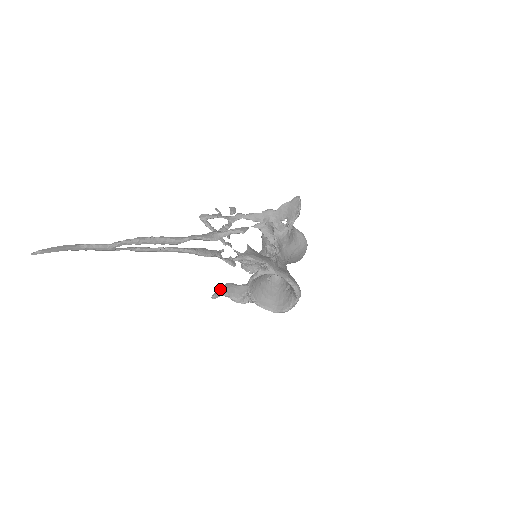
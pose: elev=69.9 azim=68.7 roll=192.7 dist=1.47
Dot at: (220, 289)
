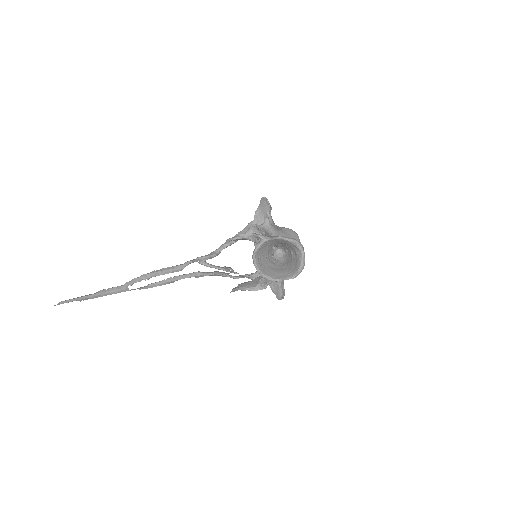
Dot at: (236, 287)
